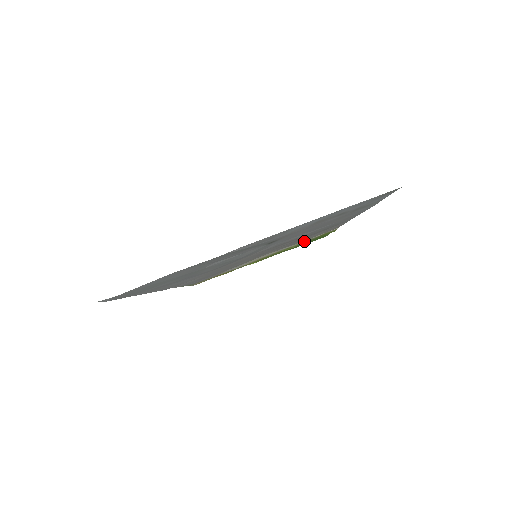
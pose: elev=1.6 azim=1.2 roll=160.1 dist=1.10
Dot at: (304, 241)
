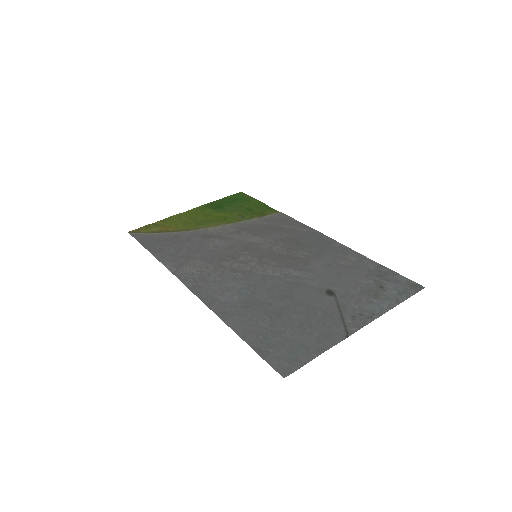
Dot at: (254, 217)
